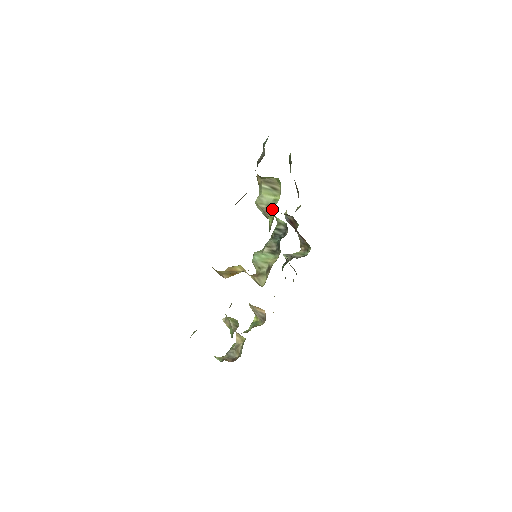
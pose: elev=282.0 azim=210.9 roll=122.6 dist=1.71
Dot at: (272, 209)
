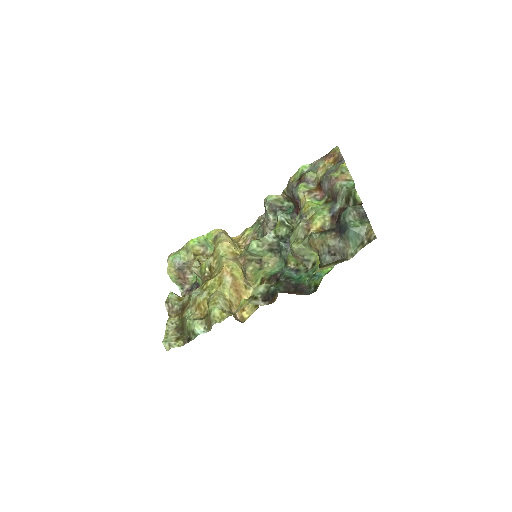
Dot at: (304, 261)
